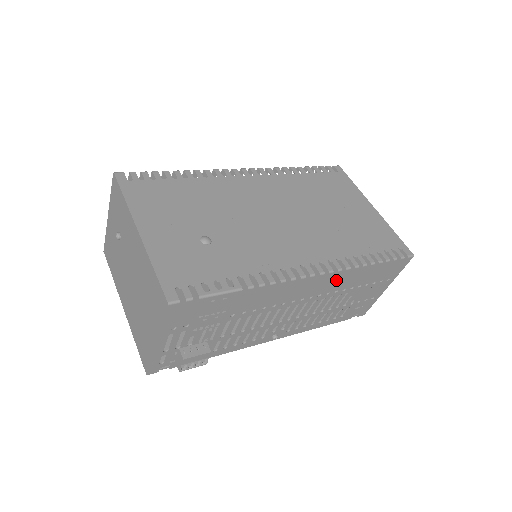
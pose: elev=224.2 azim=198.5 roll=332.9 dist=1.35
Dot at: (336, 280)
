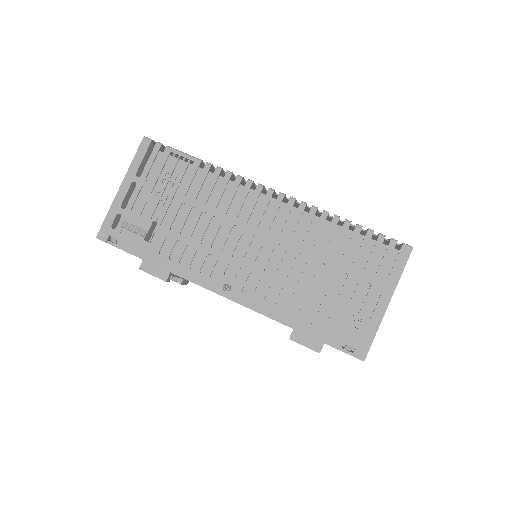
Dot at: occluded
